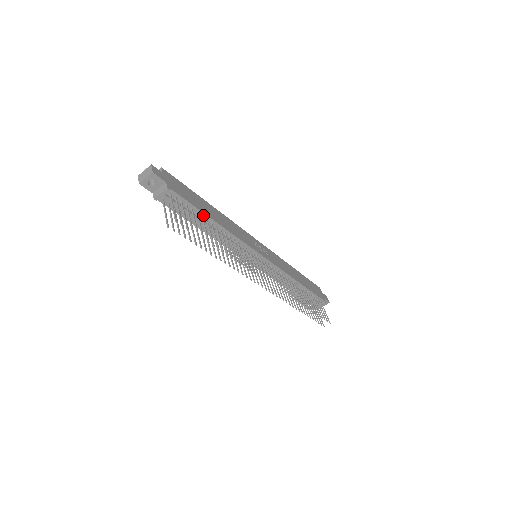
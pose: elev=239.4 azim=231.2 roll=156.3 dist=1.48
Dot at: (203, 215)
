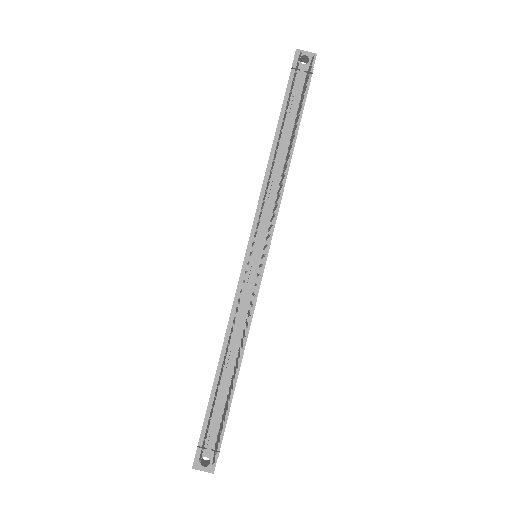
Dot at: (295, 132)
